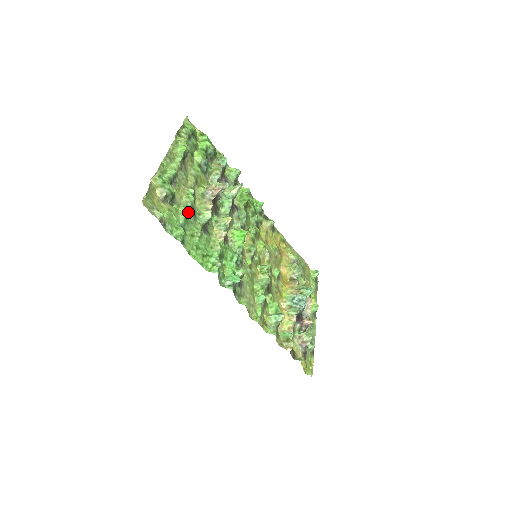
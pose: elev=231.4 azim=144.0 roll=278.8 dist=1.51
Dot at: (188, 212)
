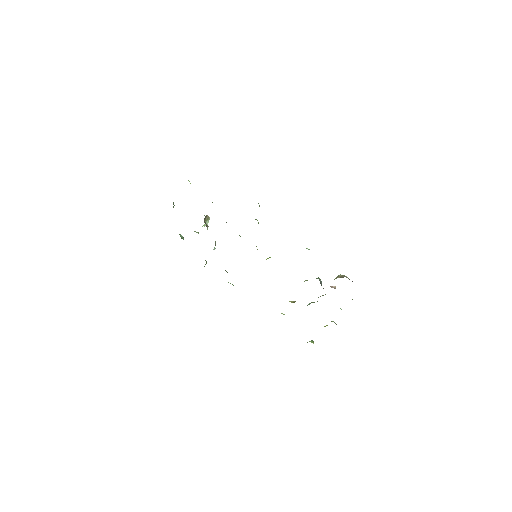
Dot at: occluded
